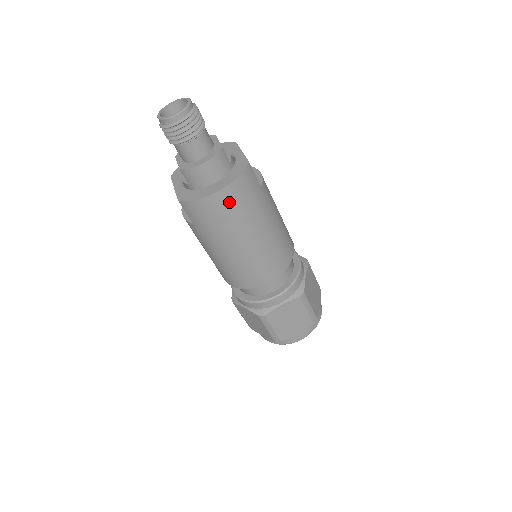
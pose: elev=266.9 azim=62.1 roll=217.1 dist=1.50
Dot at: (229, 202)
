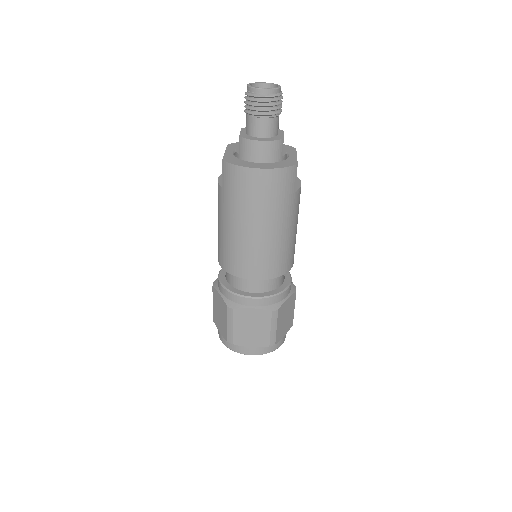
Dot at: (263, 184)
